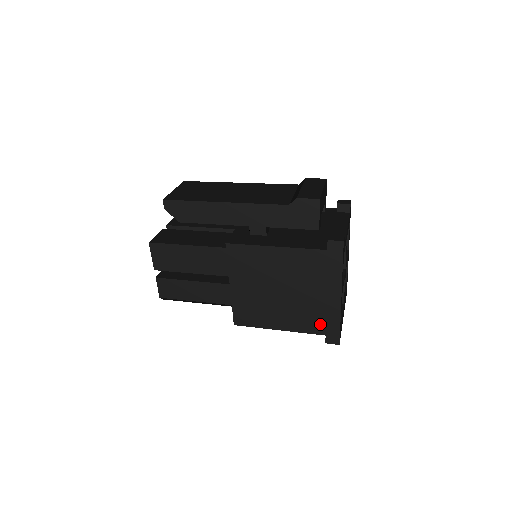
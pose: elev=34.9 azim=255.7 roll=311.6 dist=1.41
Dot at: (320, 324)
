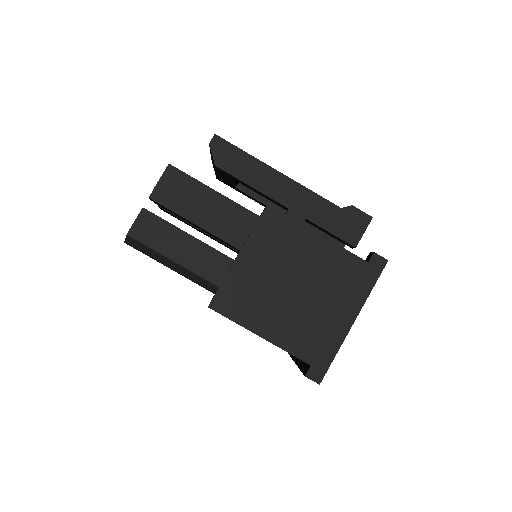
Dot at: (313, 348)
